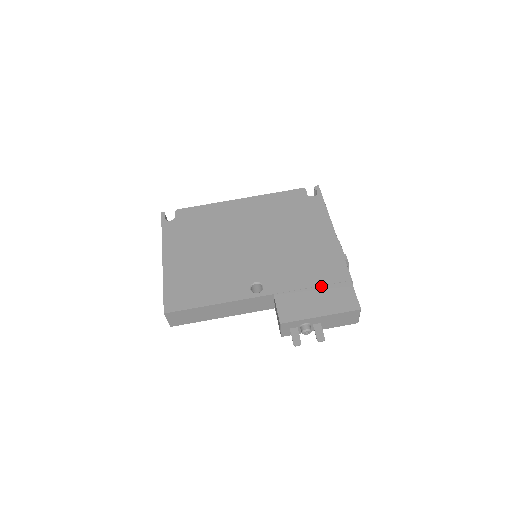
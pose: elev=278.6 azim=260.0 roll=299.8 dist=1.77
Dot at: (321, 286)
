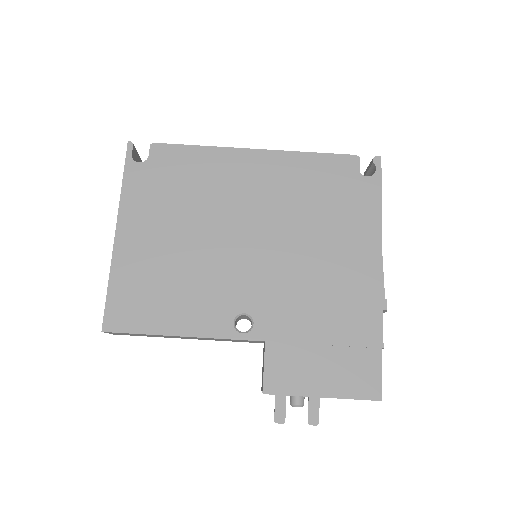
Dot at: (336, 346)
